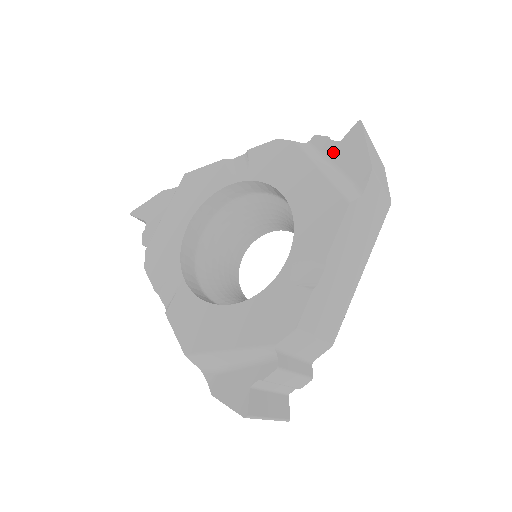
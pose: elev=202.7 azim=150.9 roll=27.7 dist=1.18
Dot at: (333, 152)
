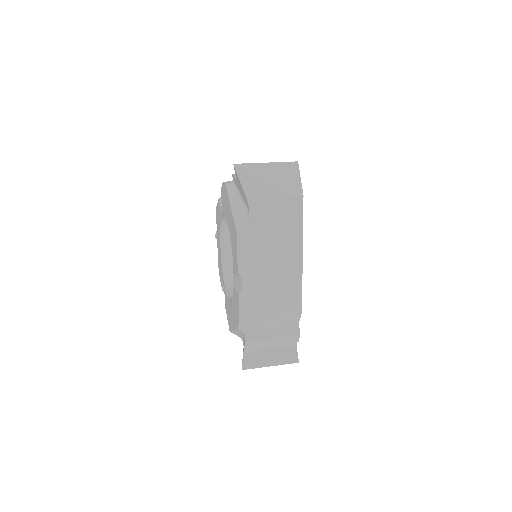
Dot at: (238, 187)
